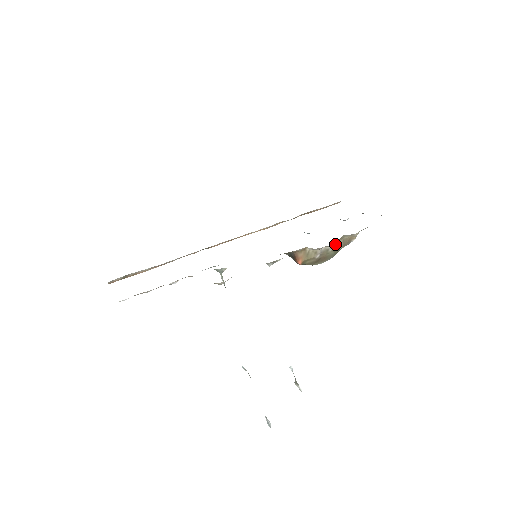
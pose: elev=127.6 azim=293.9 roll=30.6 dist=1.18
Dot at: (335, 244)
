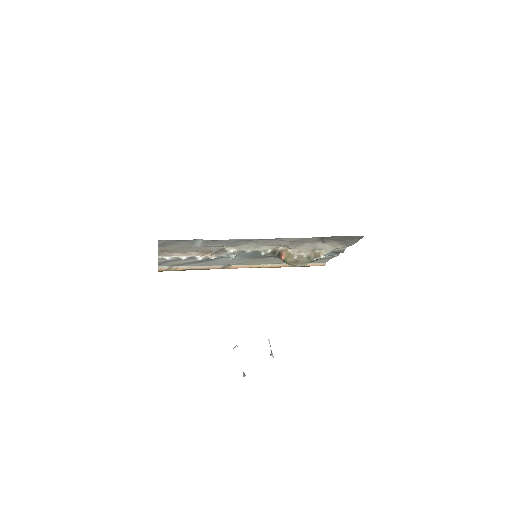
Dot at: (308, 254)
